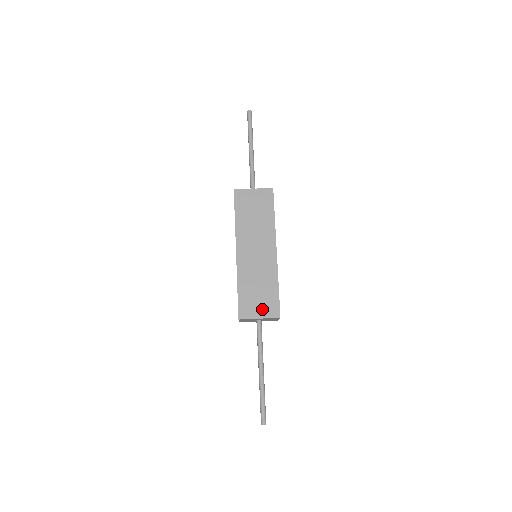
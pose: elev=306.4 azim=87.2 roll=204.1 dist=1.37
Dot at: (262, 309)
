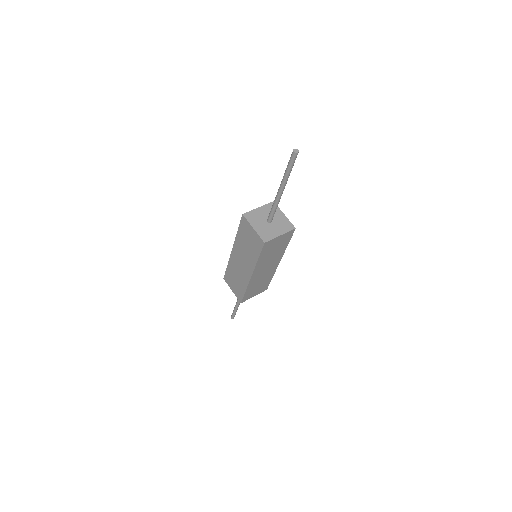
Dot at: (234, 289)
